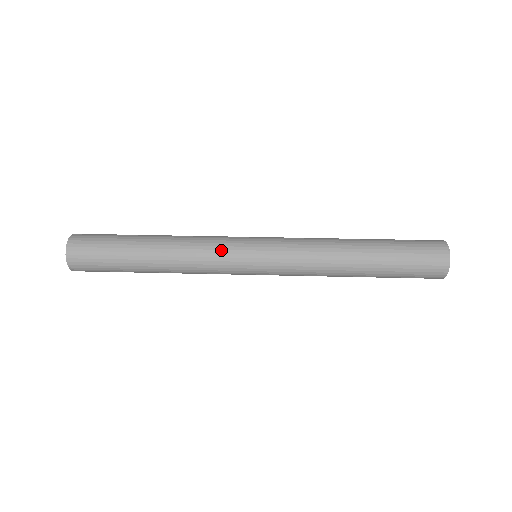
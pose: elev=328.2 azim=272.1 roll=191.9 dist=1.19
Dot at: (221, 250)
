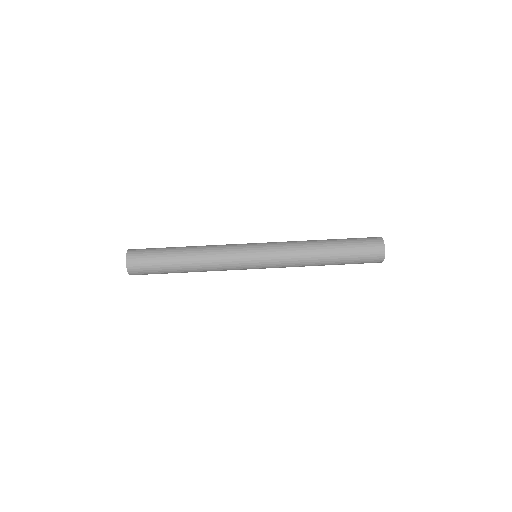
Dot at: (234, 268)
